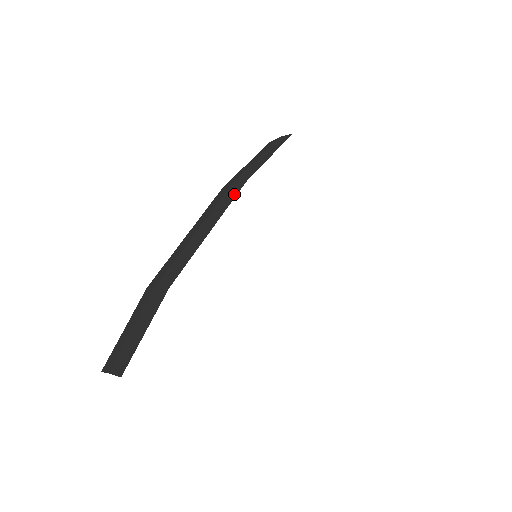
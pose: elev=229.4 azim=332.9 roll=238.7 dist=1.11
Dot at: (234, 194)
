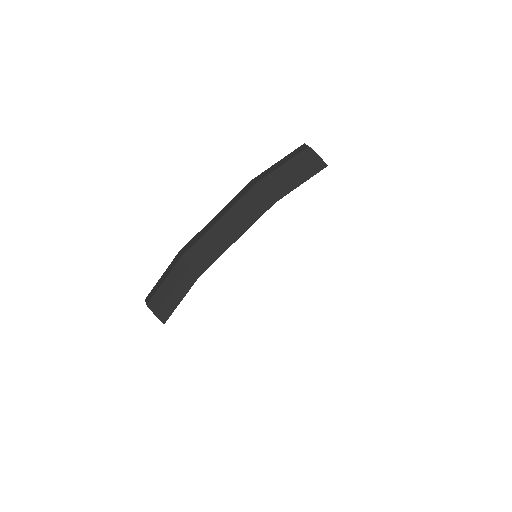
Dot at: (263, 211)
